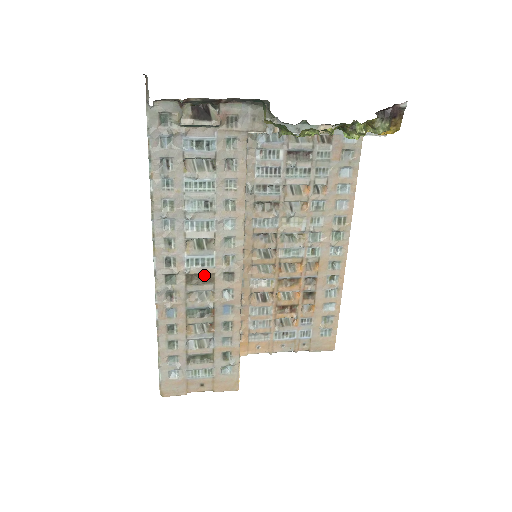
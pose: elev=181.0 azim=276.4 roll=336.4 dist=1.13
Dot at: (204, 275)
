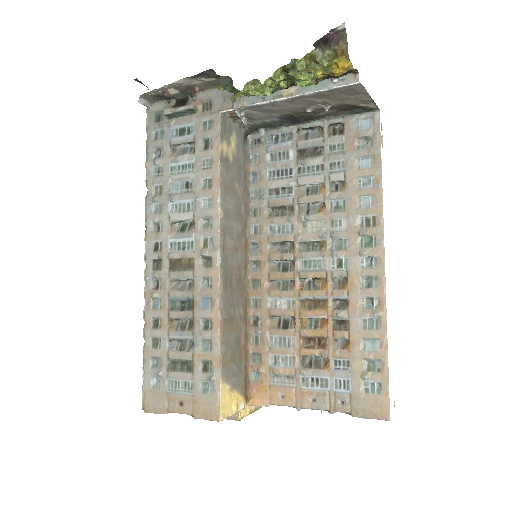
Dot at: (185, 261)
